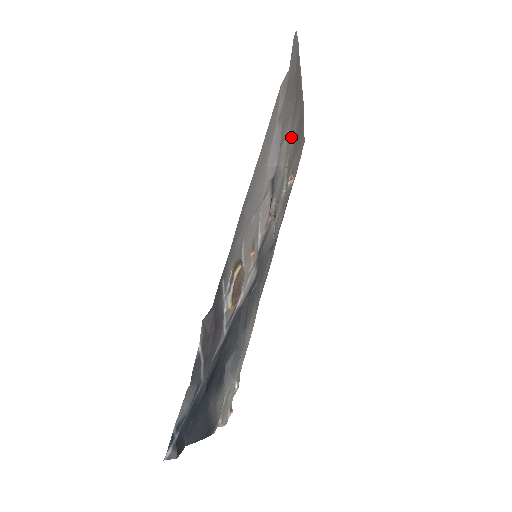
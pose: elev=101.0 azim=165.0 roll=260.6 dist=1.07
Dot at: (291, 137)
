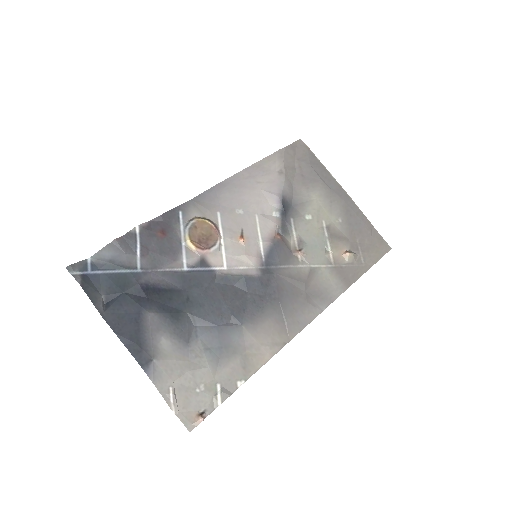
Dot at: (331, 212)
